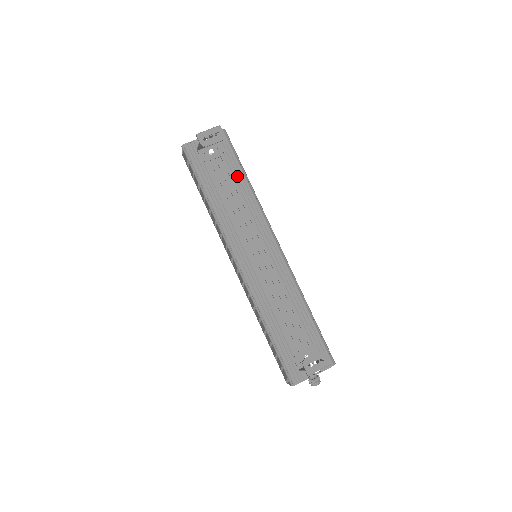
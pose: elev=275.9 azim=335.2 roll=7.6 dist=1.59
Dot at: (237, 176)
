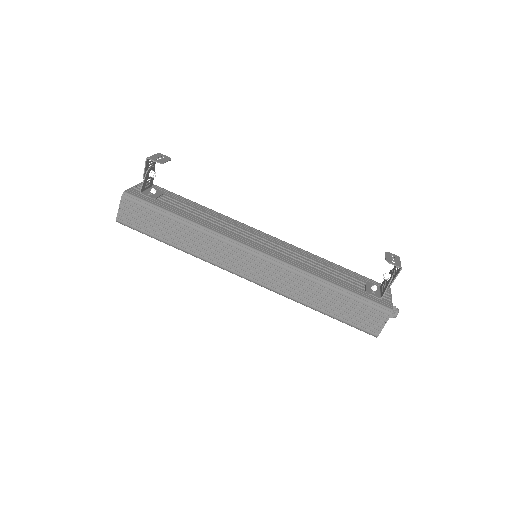
Dot at: (189, 203)
